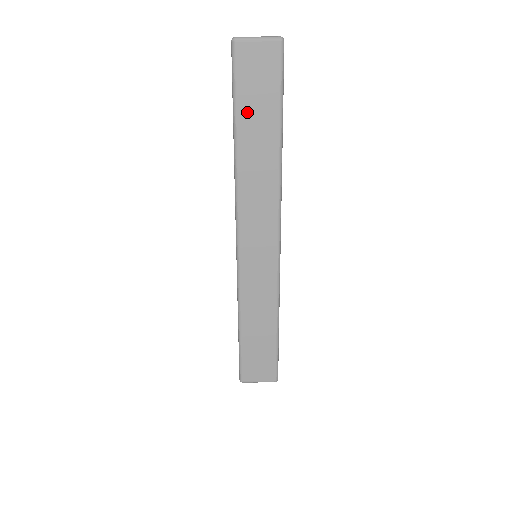
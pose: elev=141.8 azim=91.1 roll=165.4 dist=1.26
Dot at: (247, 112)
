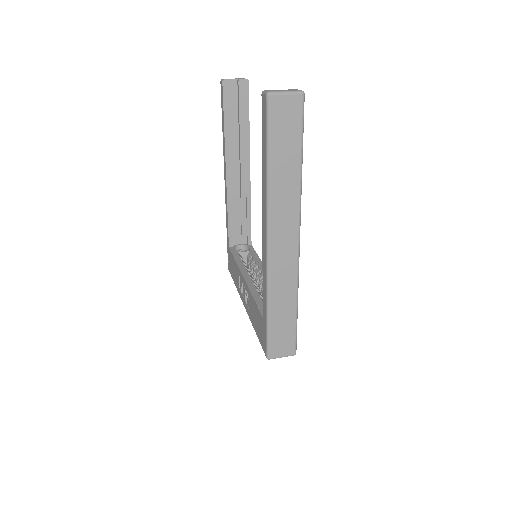
Dot at: (277, 147)
